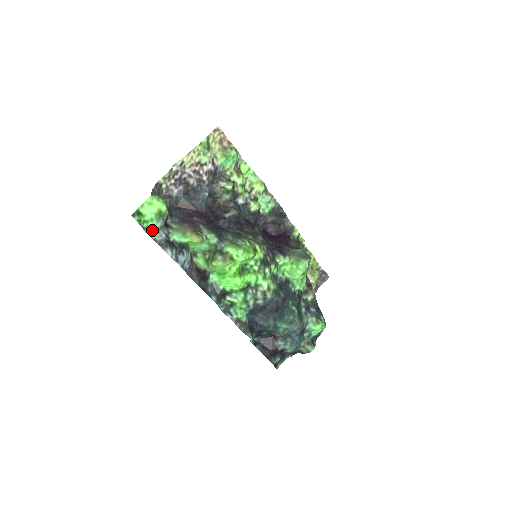
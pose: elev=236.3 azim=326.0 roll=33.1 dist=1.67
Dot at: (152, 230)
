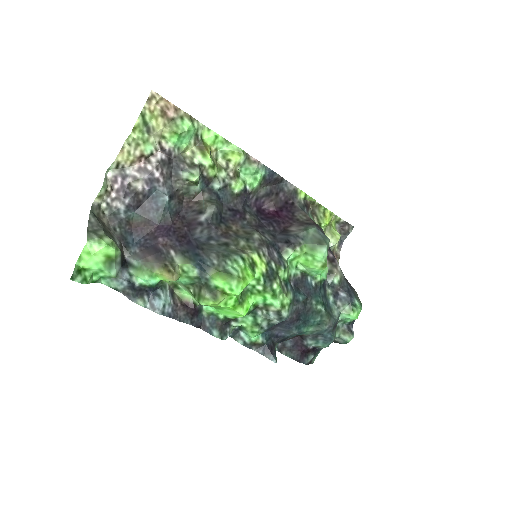
Dot at: (107, 279)
